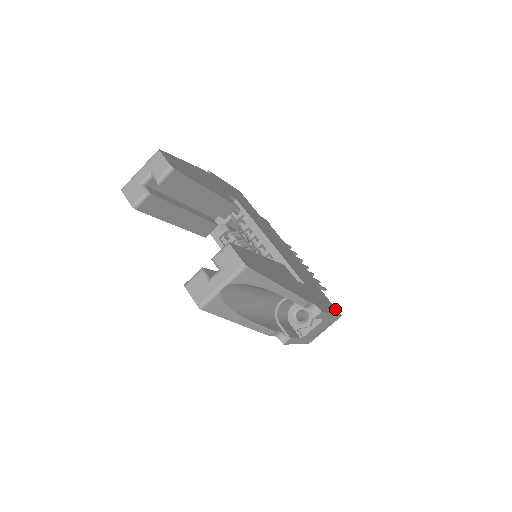
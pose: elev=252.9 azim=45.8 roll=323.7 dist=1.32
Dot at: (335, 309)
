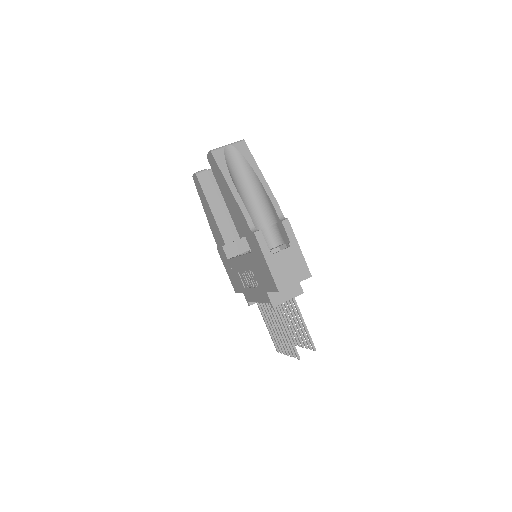
Dot at: occluded
